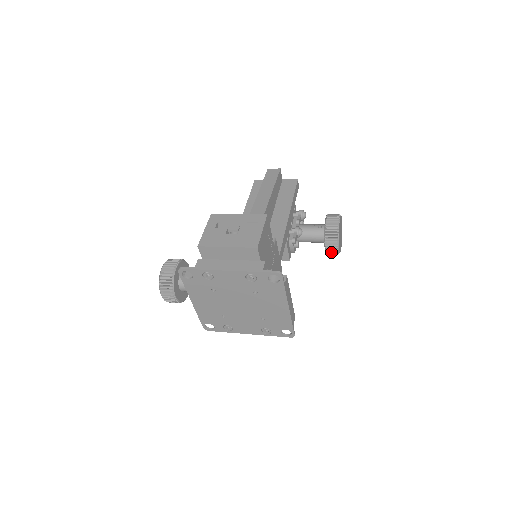
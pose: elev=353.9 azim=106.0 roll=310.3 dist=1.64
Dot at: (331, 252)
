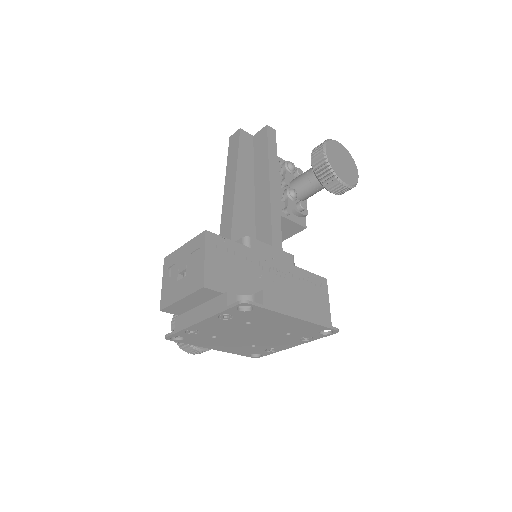
Dot at: (343, 192)
